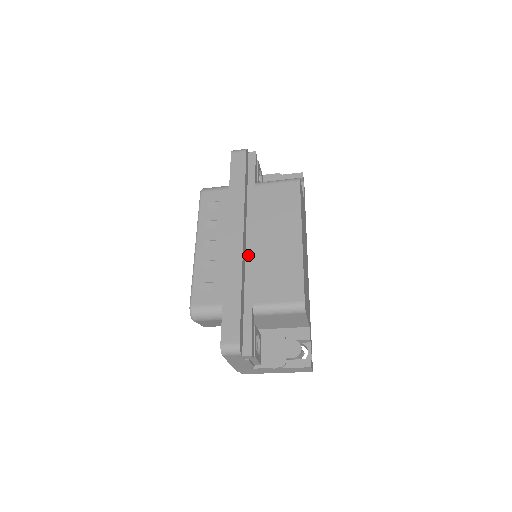
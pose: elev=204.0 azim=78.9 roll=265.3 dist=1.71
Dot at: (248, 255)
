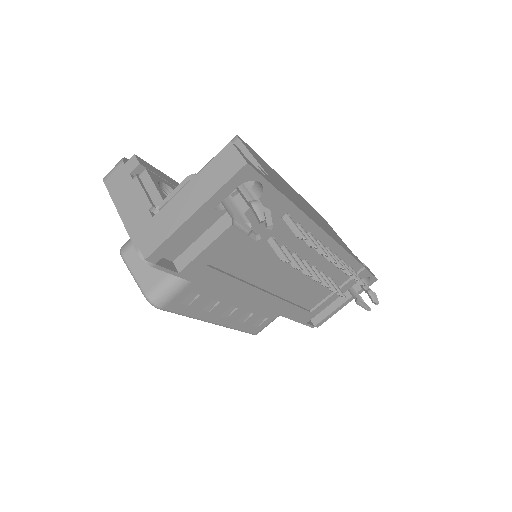
Dot at: occluded
